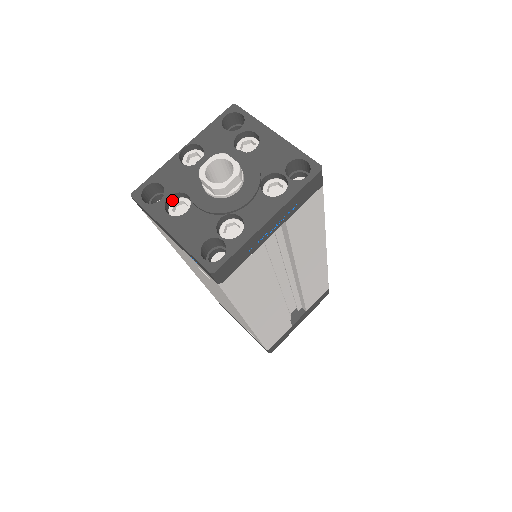
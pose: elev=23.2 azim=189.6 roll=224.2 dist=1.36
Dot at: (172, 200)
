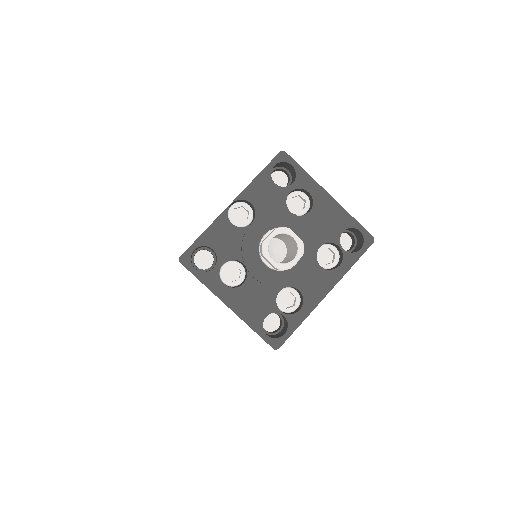
Dot at: (222, 264)
